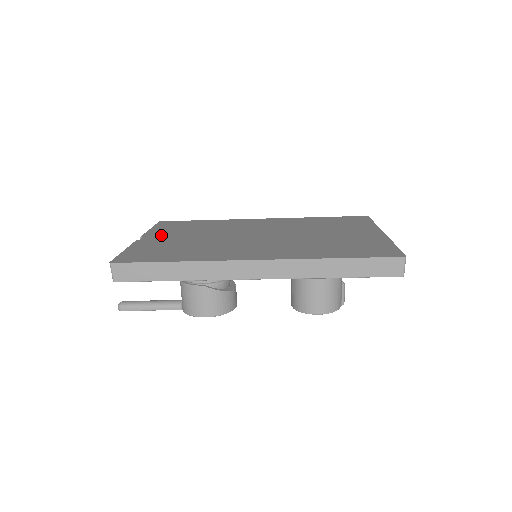
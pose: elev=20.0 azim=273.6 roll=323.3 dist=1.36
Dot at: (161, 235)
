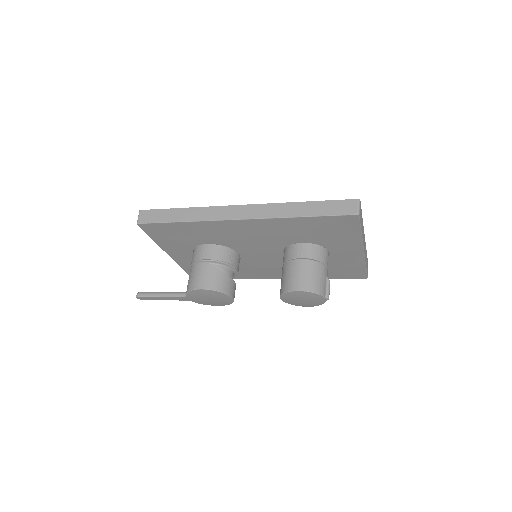
Dot at: occluded
